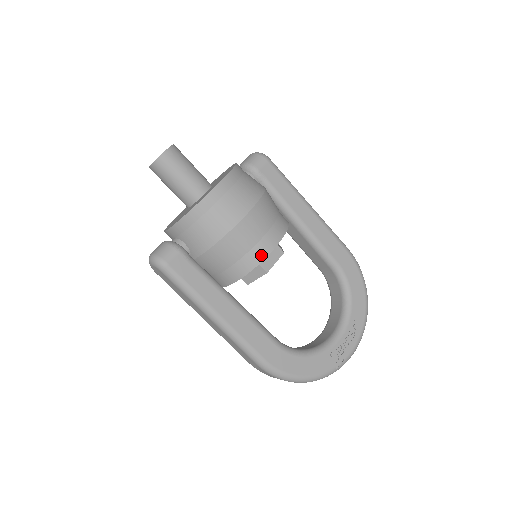
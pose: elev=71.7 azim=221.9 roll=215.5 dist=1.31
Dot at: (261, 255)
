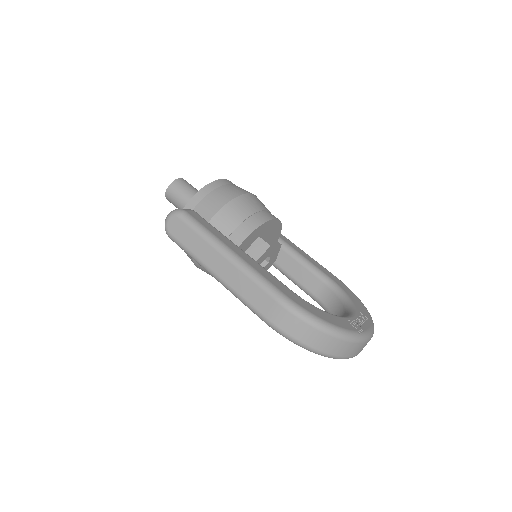
Dot at: (265, 218)
